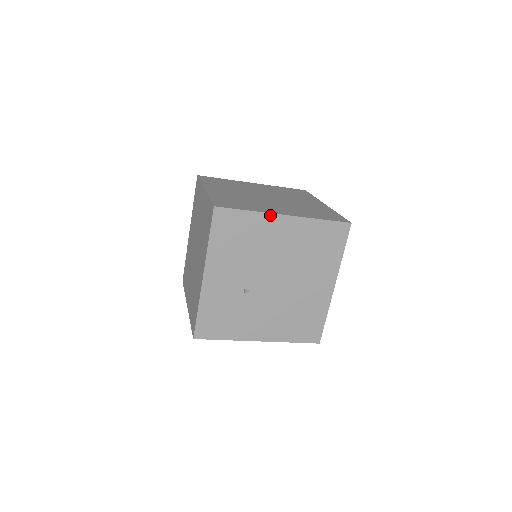
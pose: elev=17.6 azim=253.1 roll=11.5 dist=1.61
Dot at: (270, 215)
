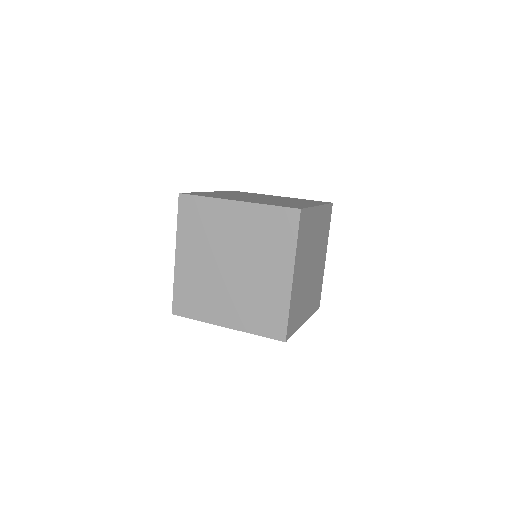
Dot at: occluded
